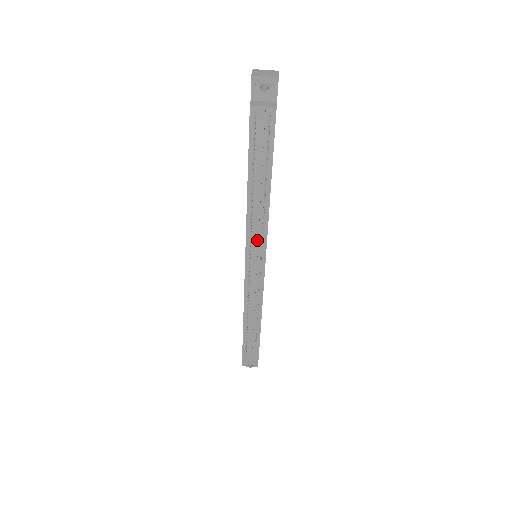
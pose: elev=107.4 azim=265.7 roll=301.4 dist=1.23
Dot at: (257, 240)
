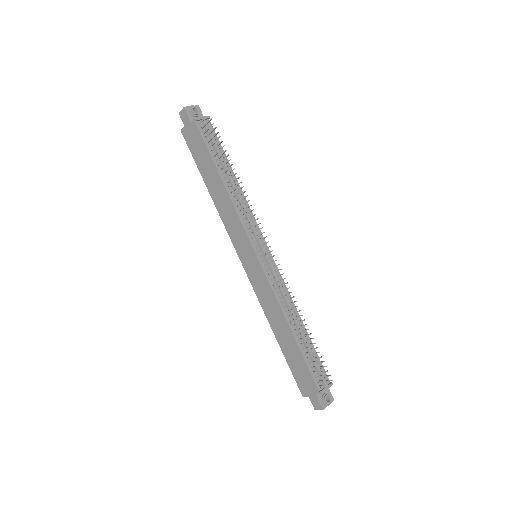
Dot at: (252, 223)
